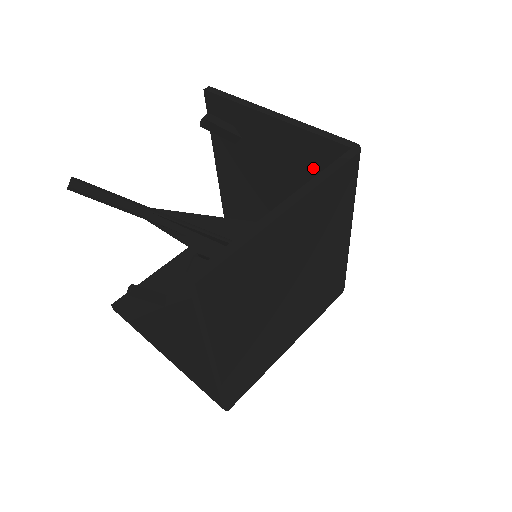
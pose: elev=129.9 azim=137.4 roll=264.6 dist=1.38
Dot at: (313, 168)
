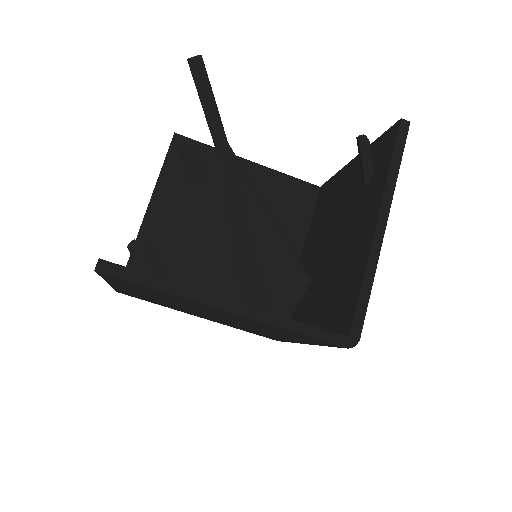
Dot at: (283, 204)
